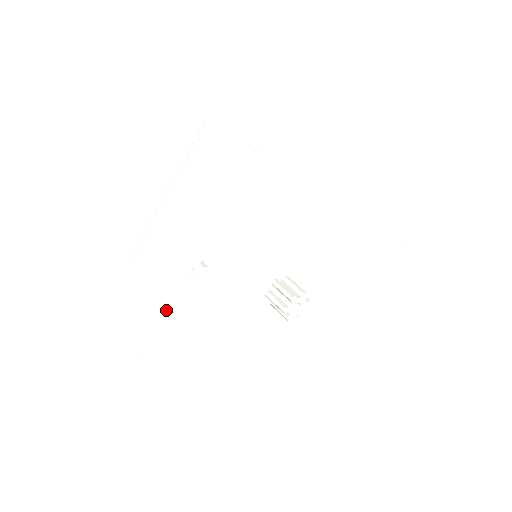
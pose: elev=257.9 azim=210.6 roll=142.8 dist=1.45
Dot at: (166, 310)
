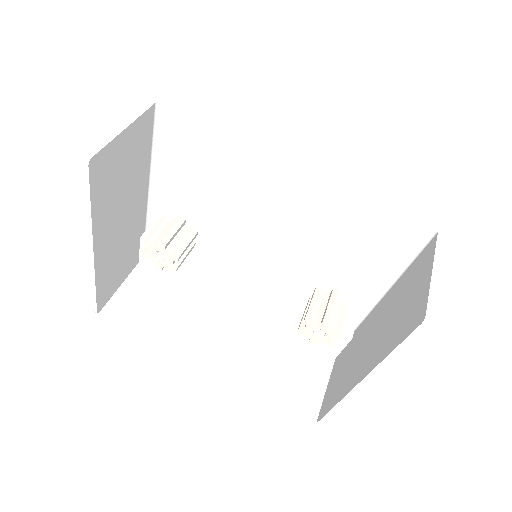
Dot at: (93, 285)
